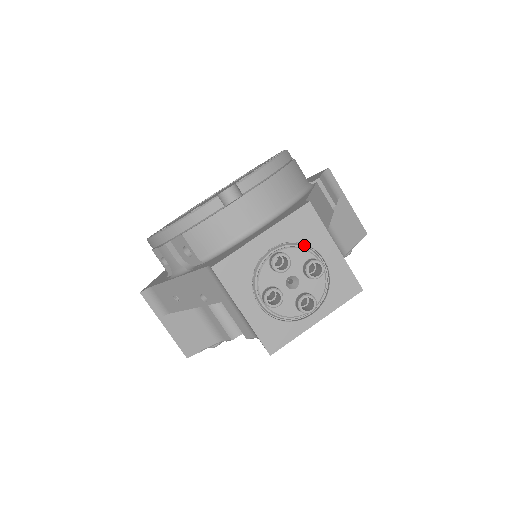
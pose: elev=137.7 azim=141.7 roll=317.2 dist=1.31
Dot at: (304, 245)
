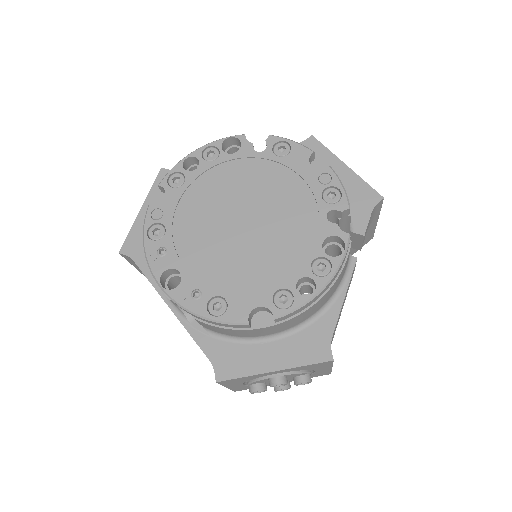
Dot at: occluded
